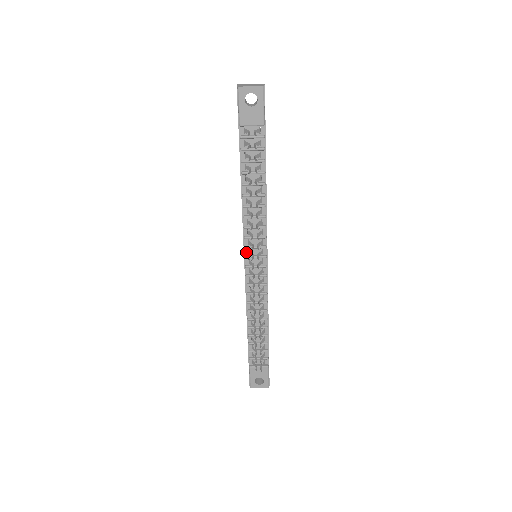
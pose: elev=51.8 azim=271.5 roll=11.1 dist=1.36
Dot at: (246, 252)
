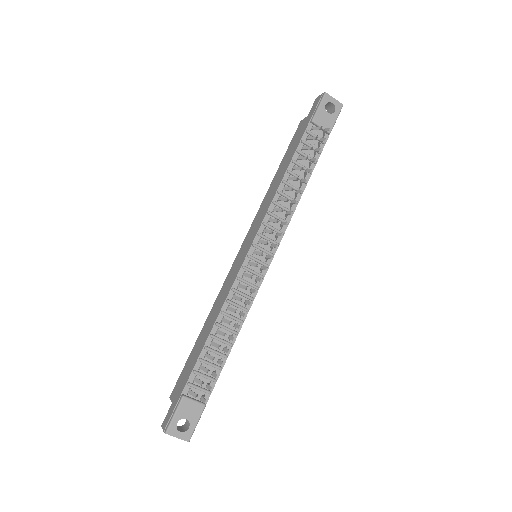
Dot at: (256, 240)
